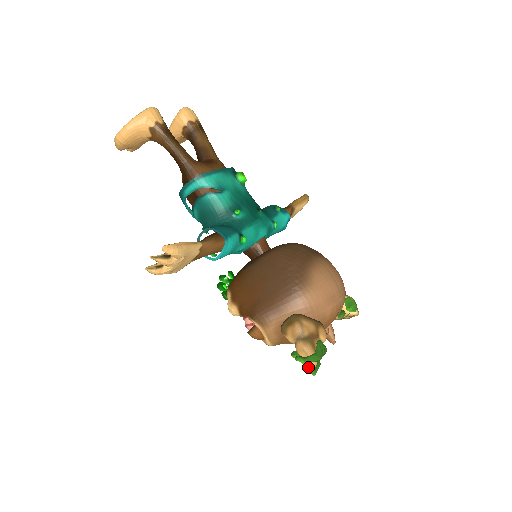
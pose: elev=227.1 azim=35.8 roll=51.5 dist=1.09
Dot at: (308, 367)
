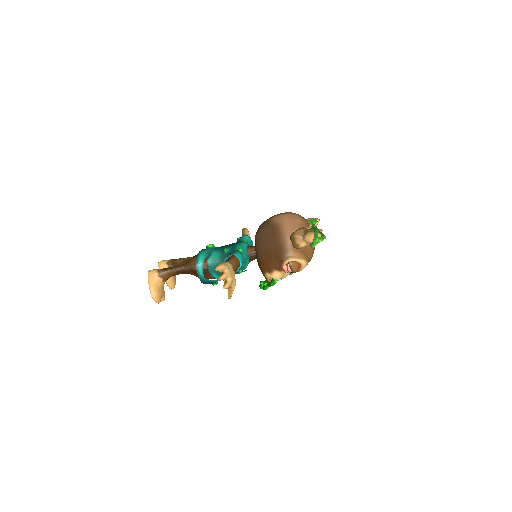
Dot at: (319, 238)
